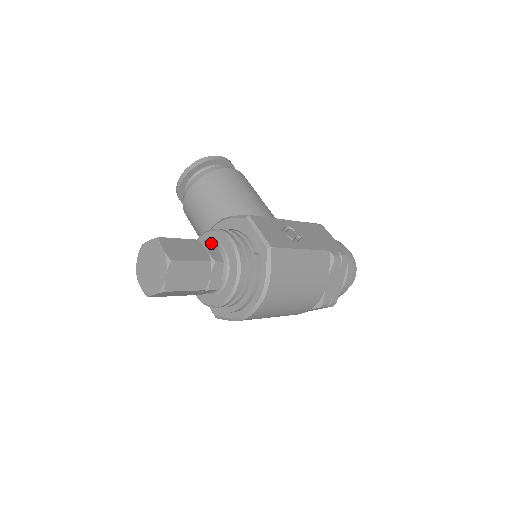
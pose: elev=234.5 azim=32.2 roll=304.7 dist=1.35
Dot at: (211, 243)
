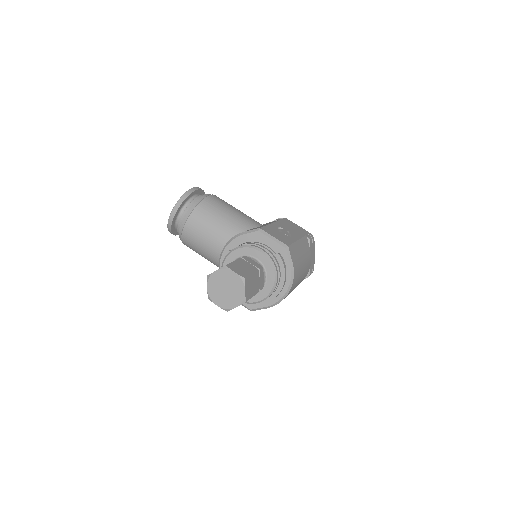
Dot at: (247, 257)
